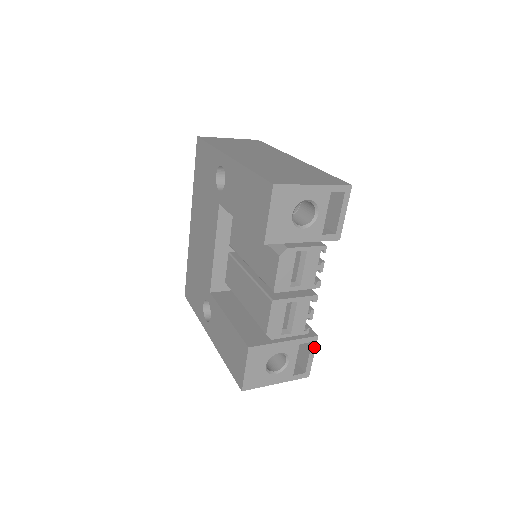
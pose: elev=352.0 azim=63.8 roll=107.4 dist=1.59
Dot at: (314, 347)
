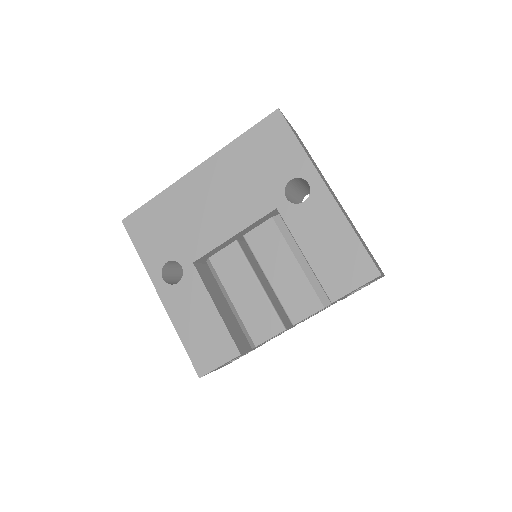
Dot at: (254, 349)
